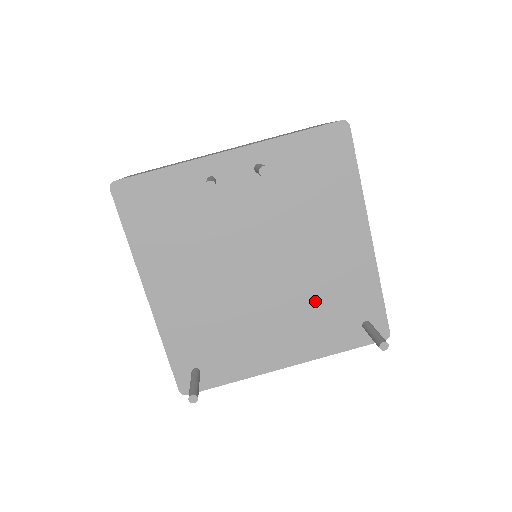
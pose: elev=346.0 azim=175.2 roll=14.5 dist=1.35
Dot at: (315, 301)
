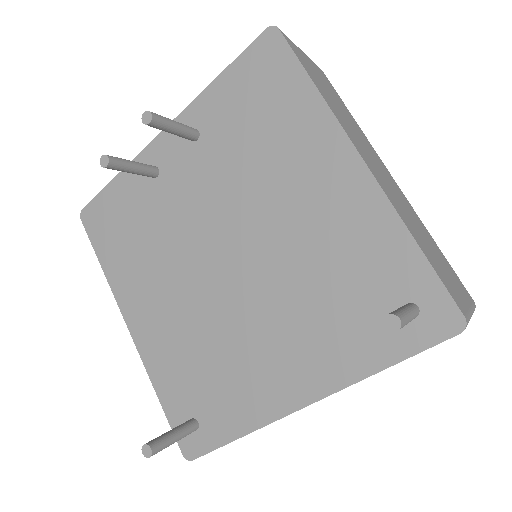
Dot at: (313, 288)
